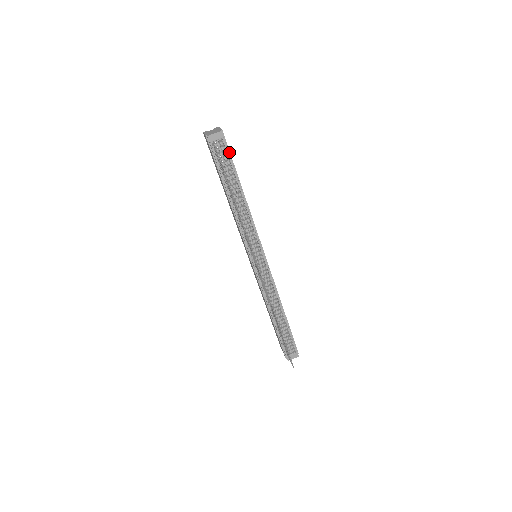
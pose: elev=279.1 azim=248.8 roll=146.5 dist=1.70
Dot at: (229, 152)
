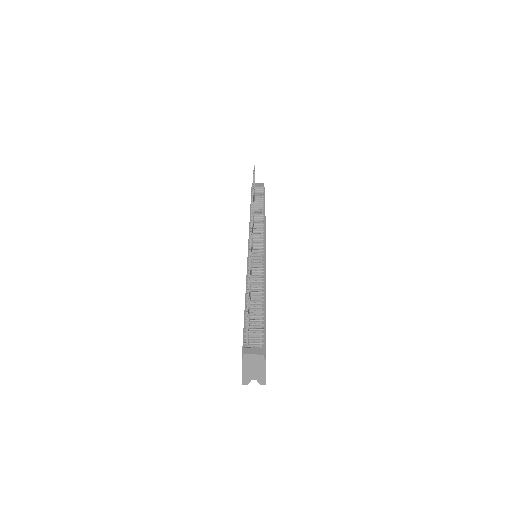
Dot at: occluded
